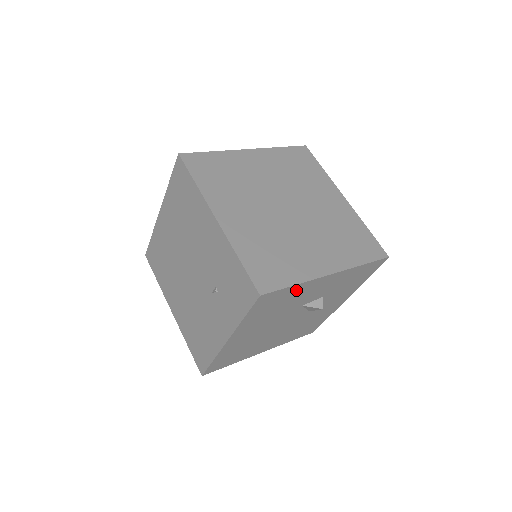
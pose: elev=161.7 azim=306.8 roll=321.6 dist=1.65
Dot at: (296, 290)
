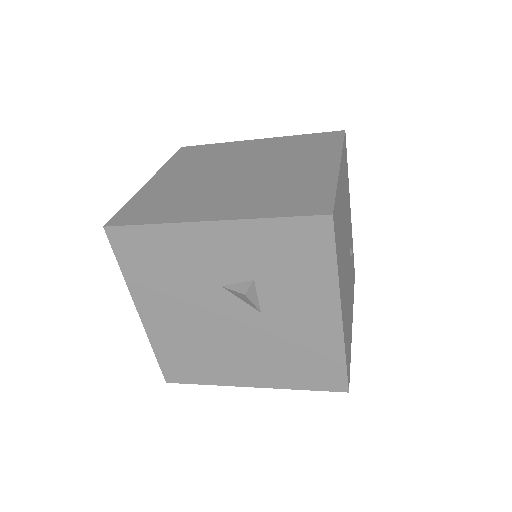
Dot at: (166, 238)
